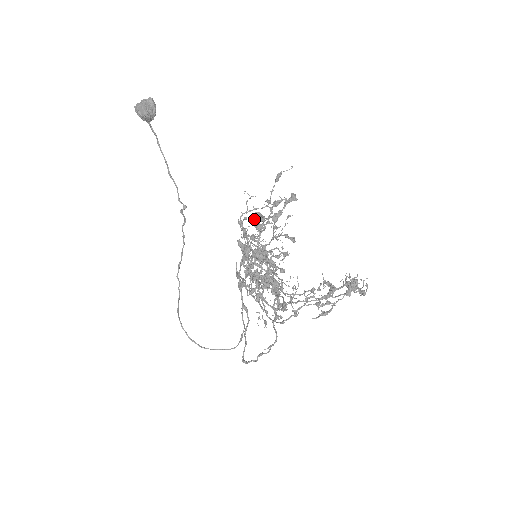
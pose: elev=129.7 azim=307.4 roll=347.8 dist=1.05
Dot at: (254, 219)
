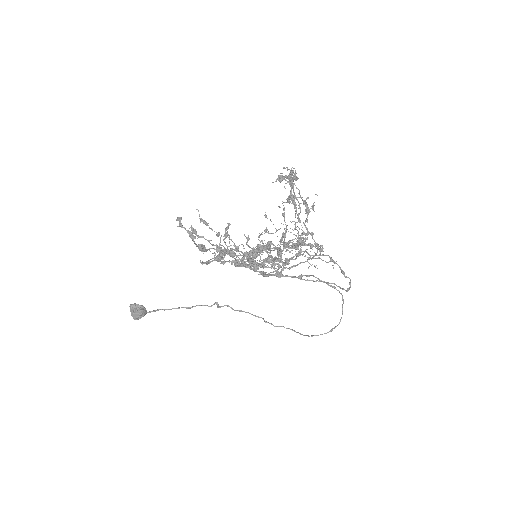
Dot at: occluded
